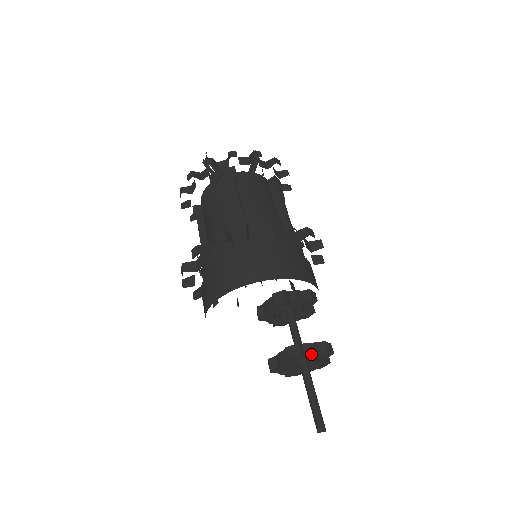
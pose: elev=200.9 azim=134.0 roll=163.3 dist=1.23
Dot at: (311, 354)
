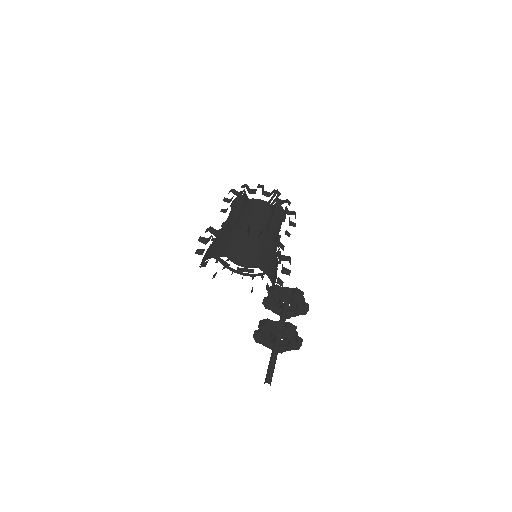
Dot at: (275, 328)
